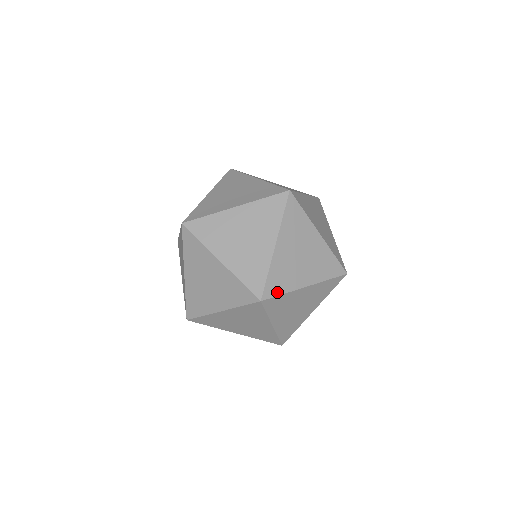
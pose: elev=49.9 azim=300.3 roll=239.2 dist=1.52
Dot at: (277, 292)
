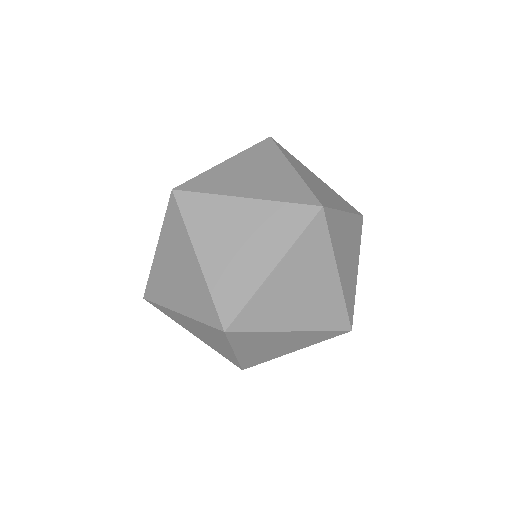
Dot at: (330, 229)
